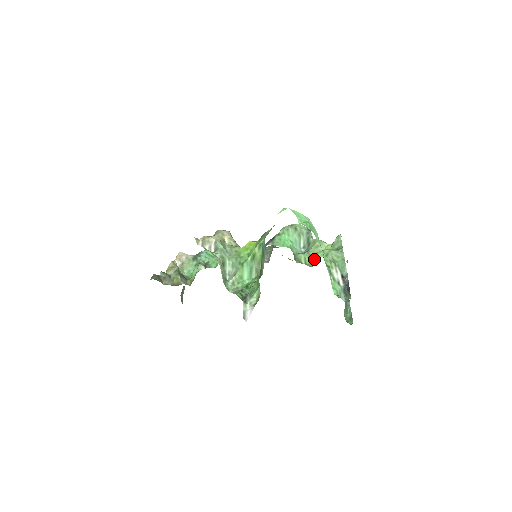
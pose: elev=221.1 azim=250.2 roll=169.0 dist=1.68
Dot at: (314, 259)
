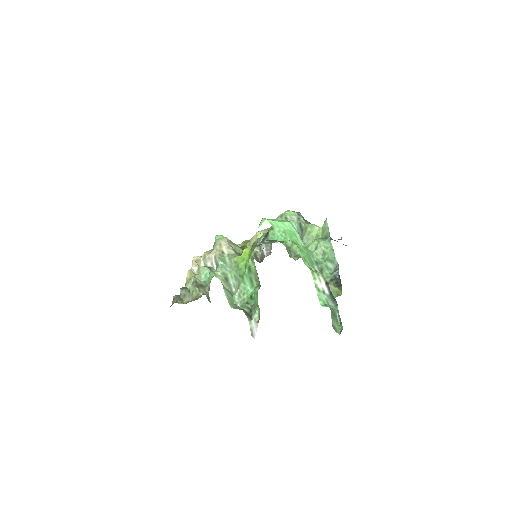
Dot at: occluded
